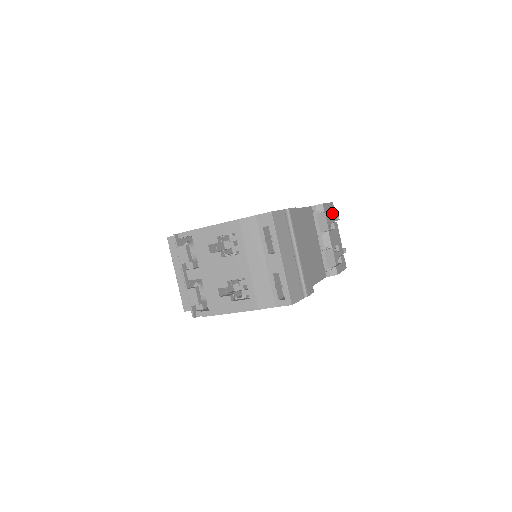
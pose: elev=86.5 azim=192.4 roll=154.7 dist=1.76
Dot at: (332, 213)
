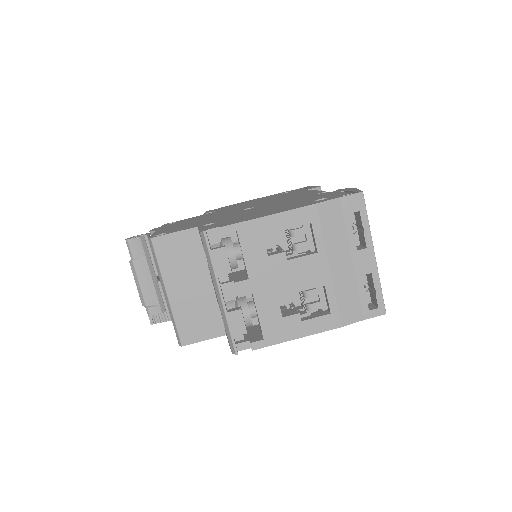
Dot at: occluded
